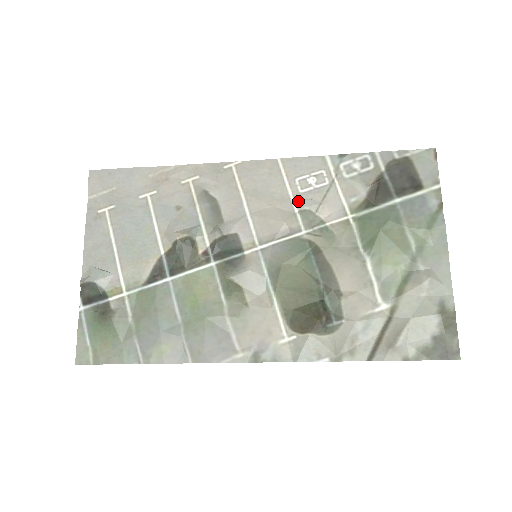
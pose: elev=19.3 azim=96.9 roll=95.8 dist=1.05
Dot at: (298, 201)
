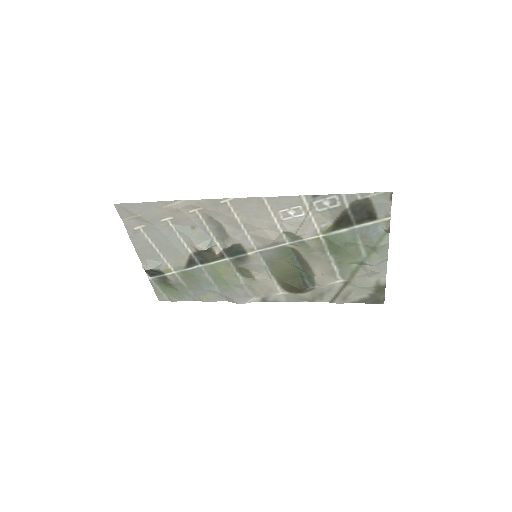
Dot at: (282, 226)
